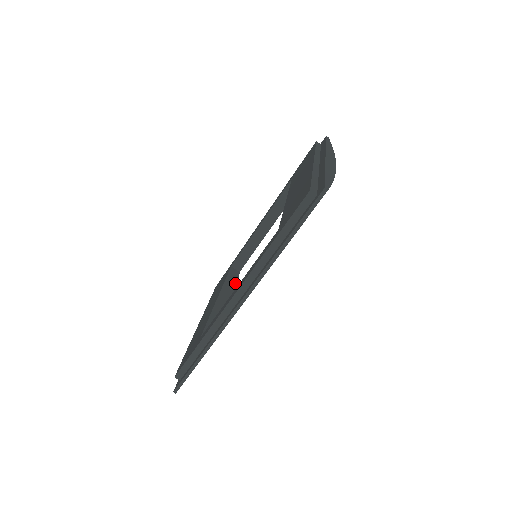
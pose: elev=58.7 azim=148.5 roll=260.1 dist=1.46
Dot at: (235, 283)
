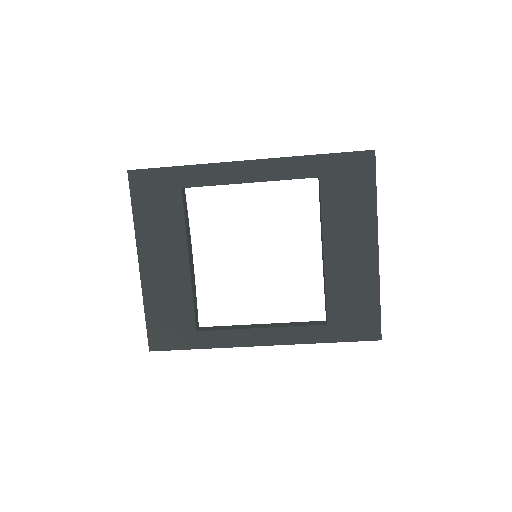
Dot at: occluded
